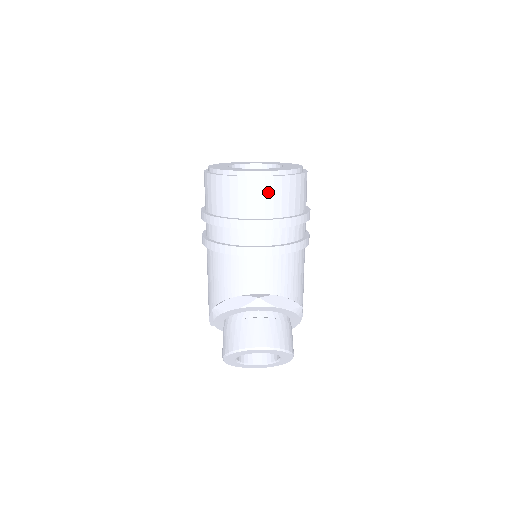
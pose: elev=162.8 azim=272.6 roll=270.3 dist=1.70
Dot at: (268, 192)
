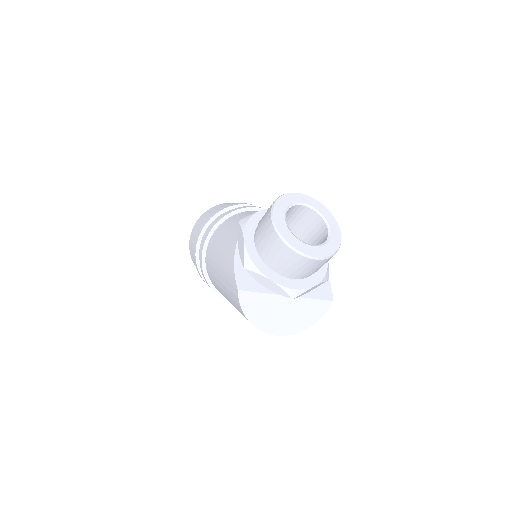
Dot at: occluded
